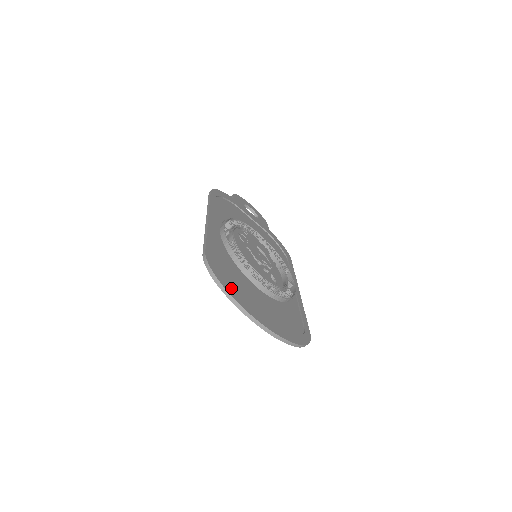
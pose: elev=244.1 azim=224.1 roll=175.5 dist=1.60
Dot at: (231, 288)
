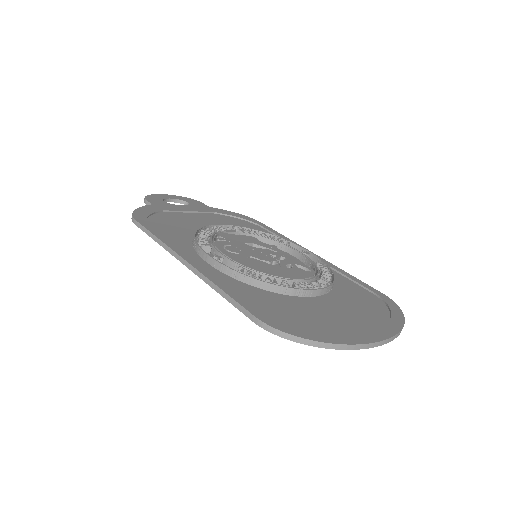
Dot at: (319, 332)
